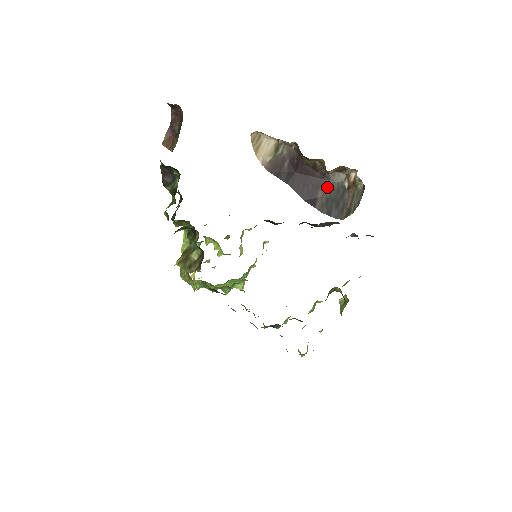
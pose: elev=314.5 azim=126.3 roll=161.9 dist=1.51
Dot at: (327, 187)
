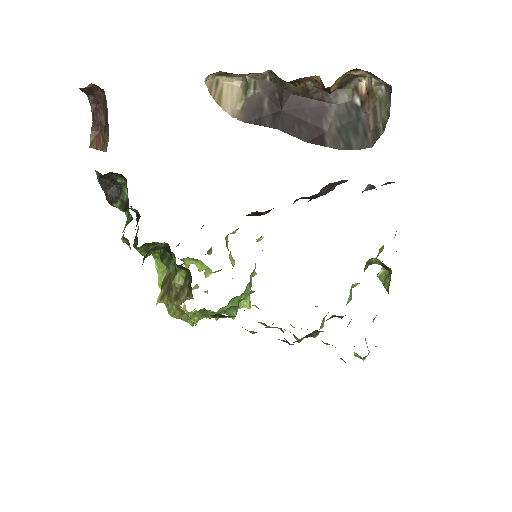
Dot at: (332, 114)
